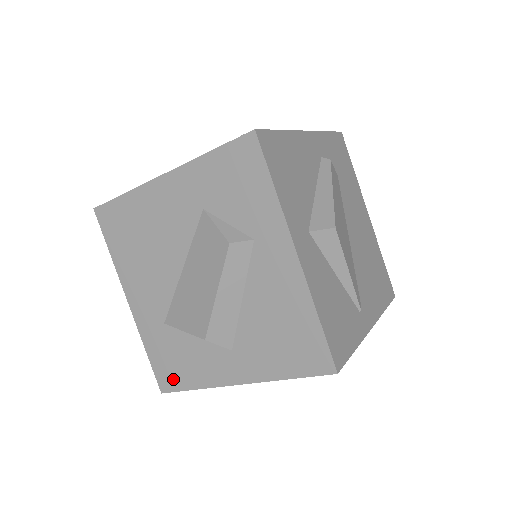
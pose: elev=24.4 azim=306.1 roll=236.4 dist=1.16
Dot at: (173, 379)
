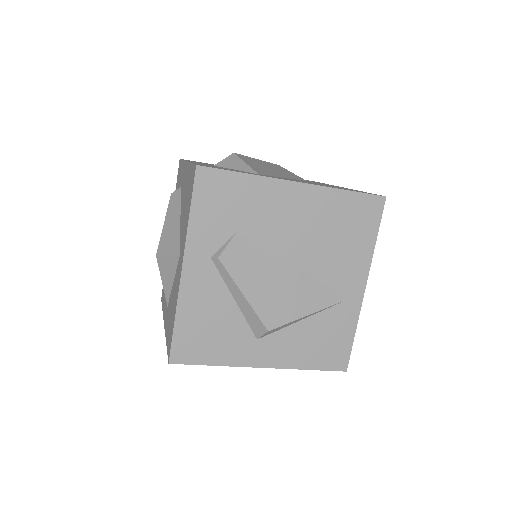
Dot at: occluded
